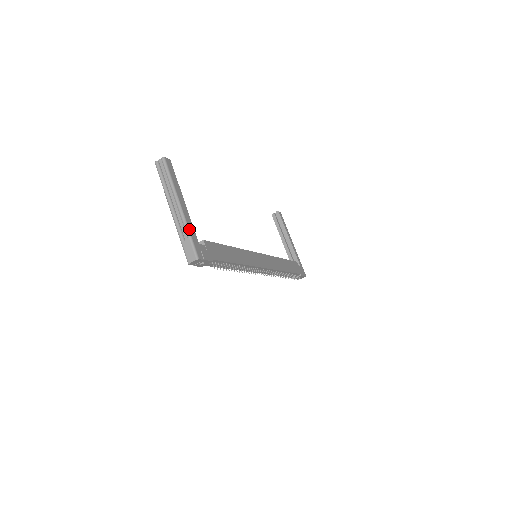
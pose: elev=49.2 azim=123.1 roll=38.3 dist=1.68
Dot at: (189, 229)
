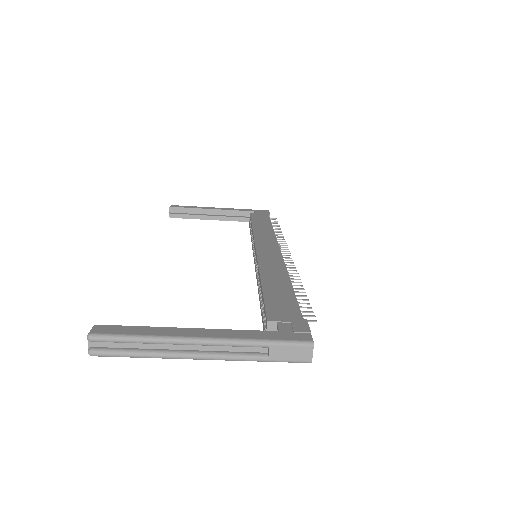
Dot at: (252, 339)
